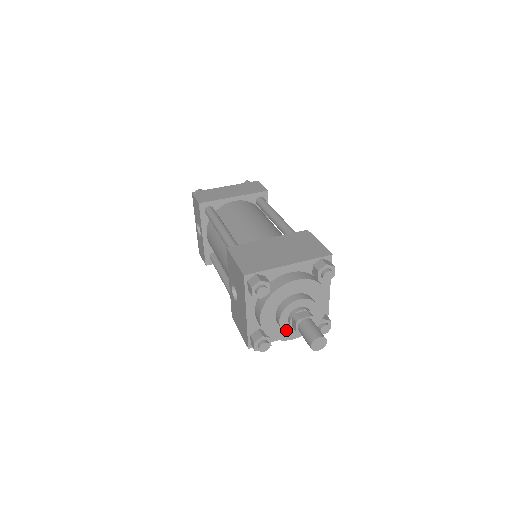
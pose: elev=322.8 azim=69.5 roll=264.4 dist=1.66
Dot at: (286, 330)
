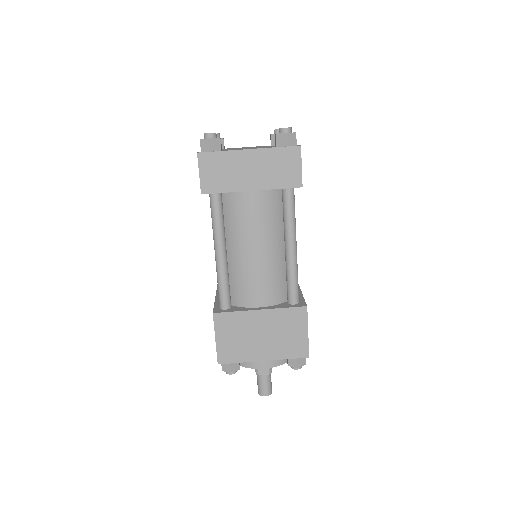
Dot at: occluded
